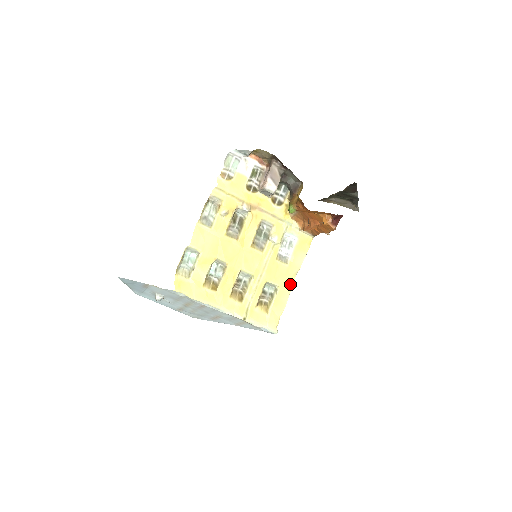
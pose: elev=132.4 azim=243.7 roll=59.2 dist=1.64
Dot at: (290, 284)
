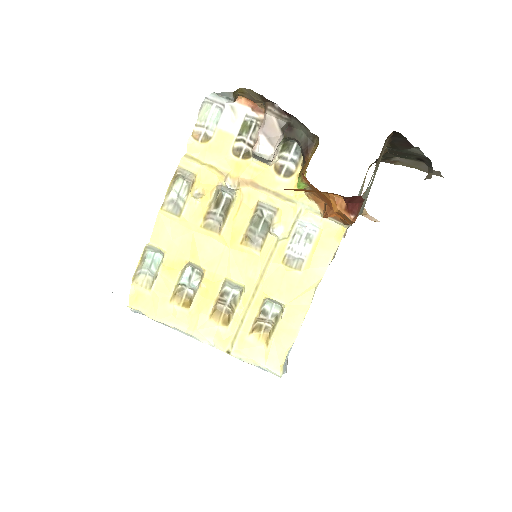
Dot at: (305, 302)
